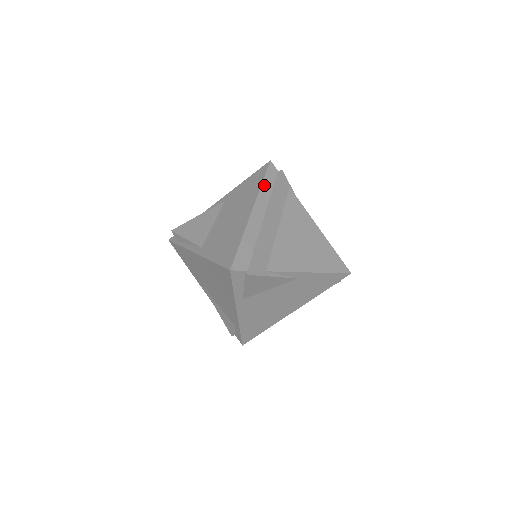
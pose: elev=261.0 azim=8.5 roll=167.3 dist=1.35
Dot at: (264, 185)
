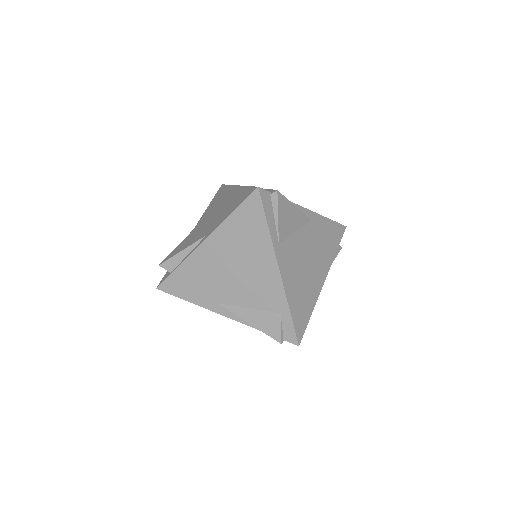
Dot at: occluded
